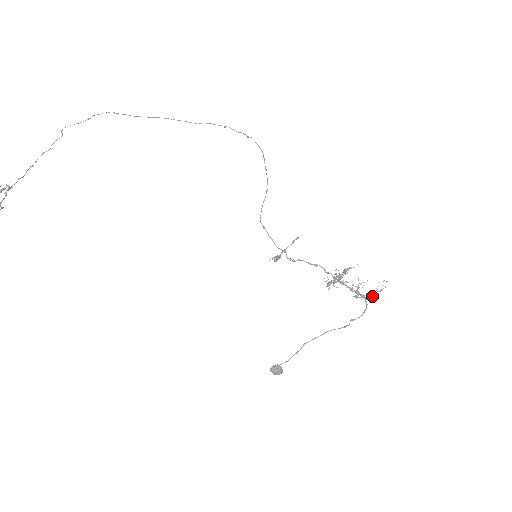
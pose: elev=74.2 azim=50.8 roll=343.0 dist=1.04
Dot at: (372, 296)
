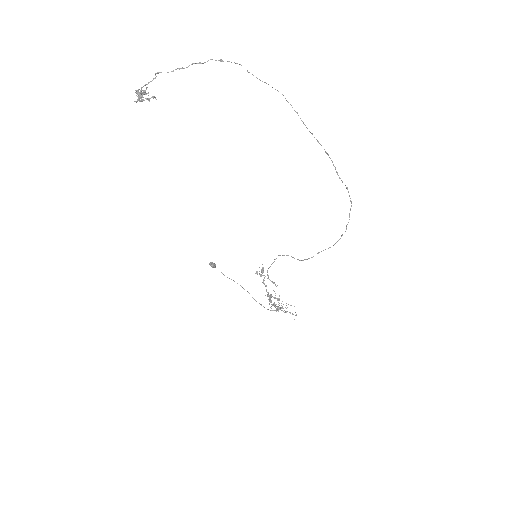
Dot at: occluded
